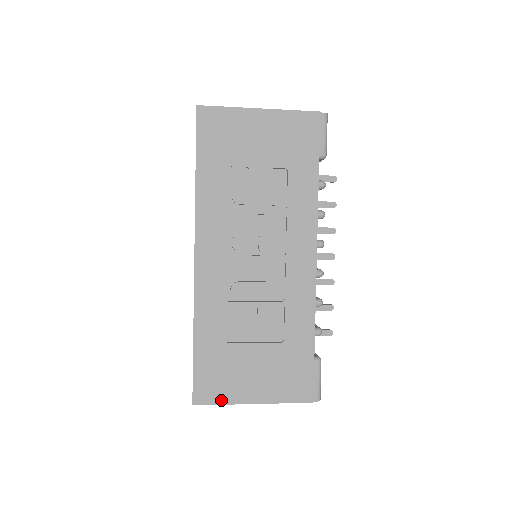
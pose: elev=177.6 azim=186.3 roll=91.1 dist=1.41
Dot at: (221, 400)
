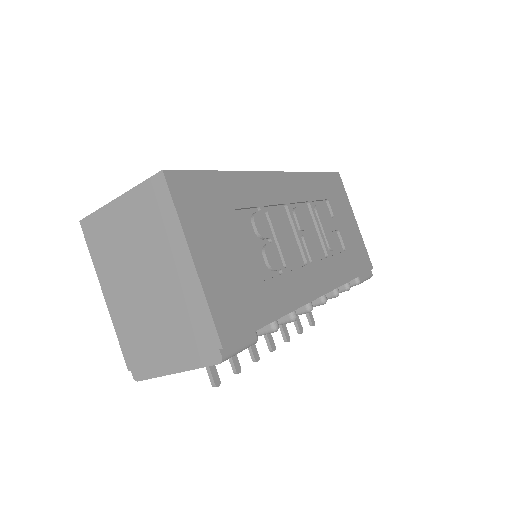
Dot at: (181, 210)
